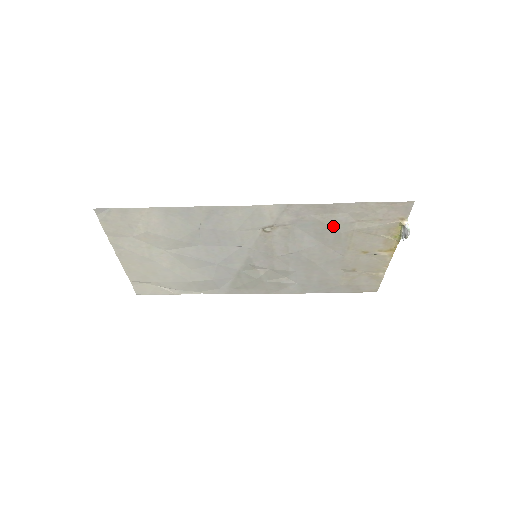
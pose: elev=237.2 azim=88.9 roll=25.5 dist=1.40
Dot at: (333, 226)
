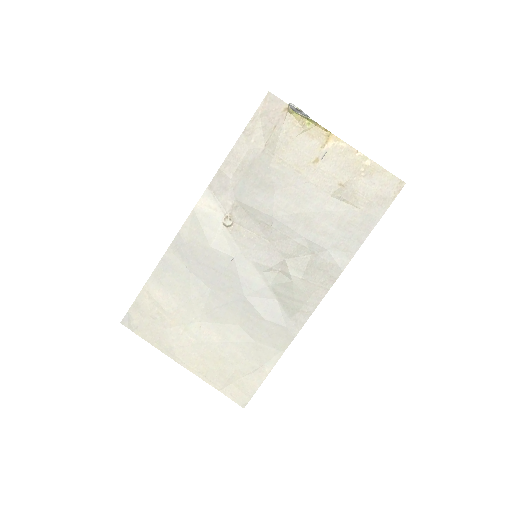
Dot at: (257, 168)
